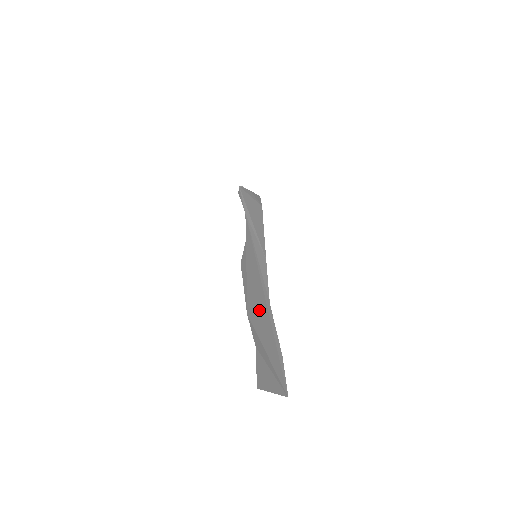
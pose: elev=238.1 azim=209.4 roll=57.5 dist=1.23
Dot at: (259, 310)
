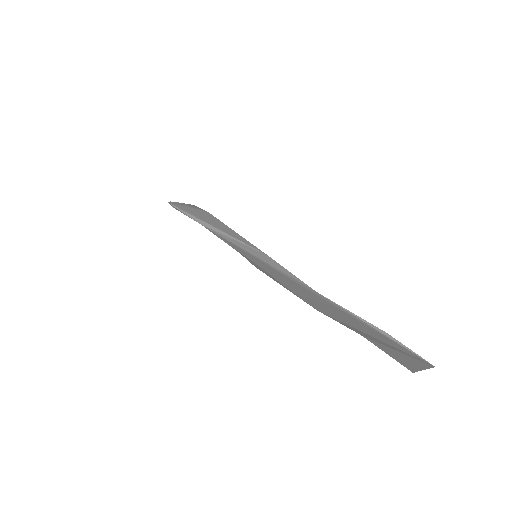
Dot at: (318, 302)
